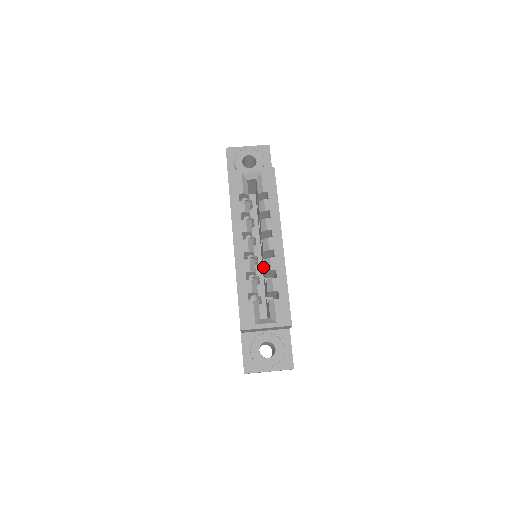
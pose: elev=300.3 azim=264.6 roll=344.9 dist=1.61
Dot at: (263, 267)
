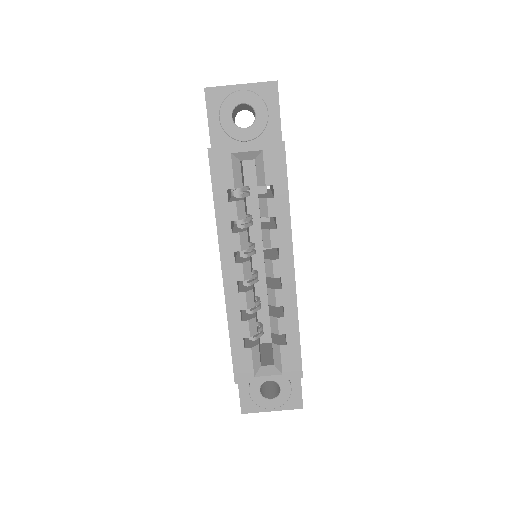
Dot at: occluded
